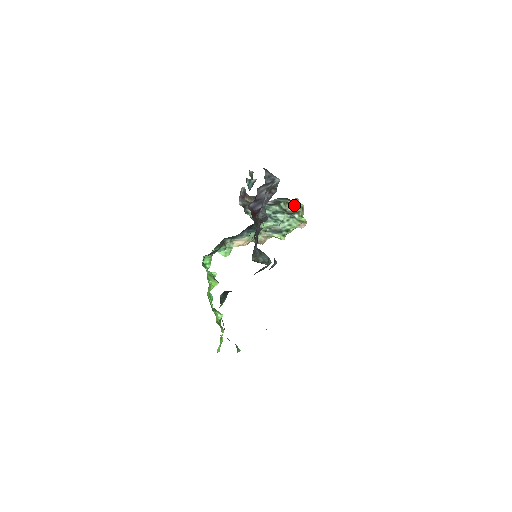
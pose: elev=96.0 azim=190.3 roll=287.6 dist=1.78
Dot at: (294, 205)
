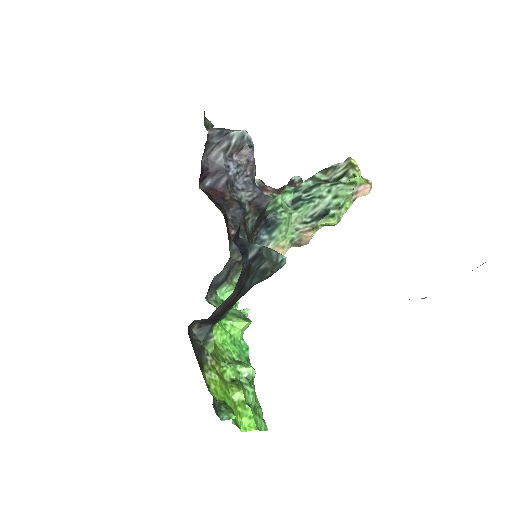
Dot at: (338, 167)
